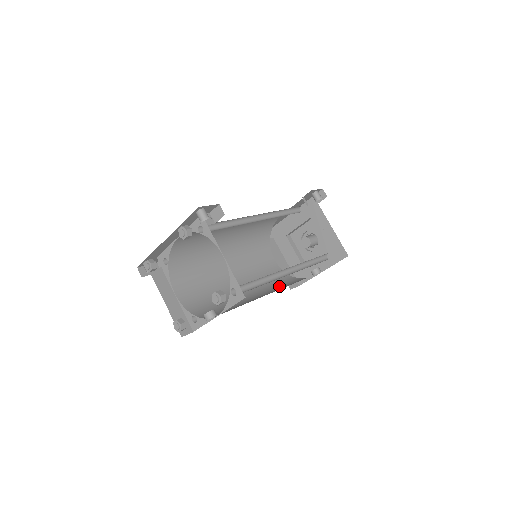
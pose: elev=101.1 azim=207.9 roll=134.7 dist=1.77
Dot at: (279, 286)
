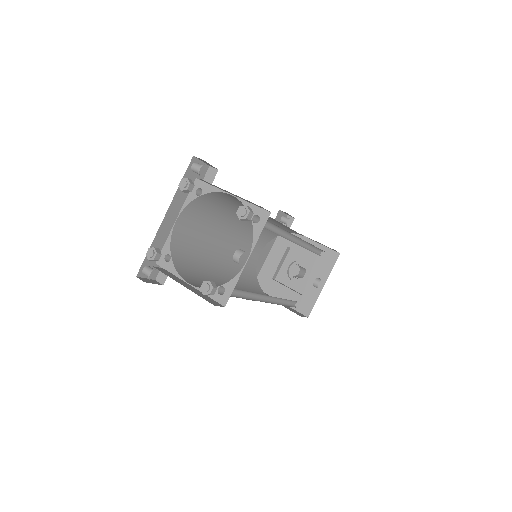
Dot at: occluded
